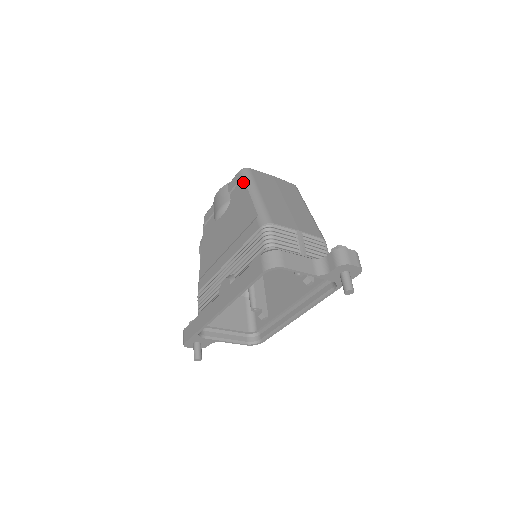
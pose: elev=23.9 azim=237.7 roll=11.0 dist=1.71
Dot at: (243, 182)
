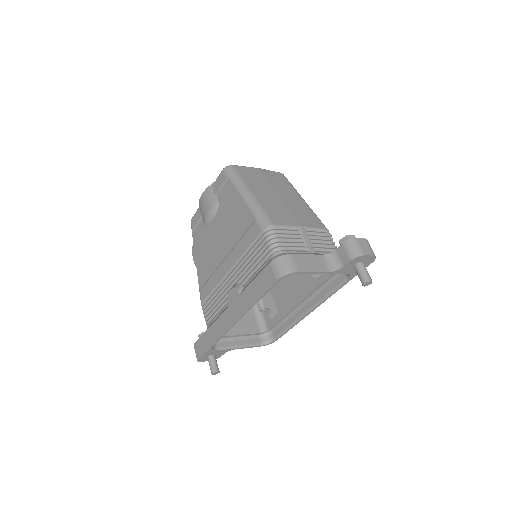
Dot at: (230, 182)
